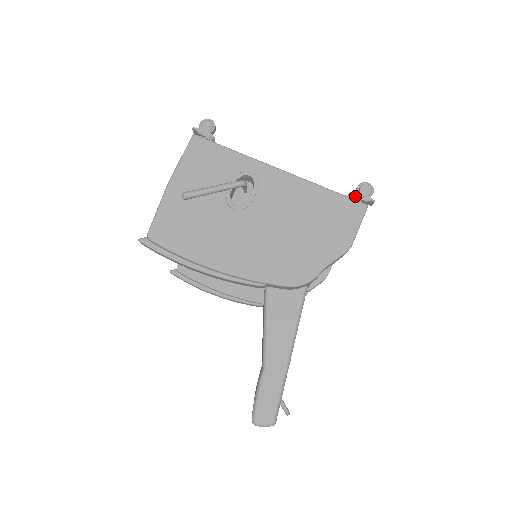
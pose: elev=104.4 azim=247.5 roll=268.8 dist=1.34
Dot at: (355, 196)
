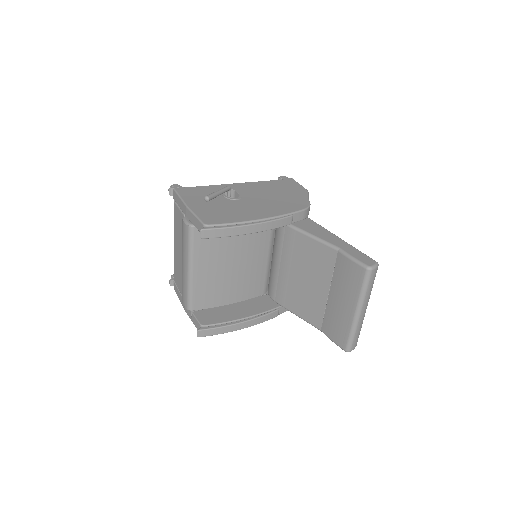
Dot at: (283, 179)
